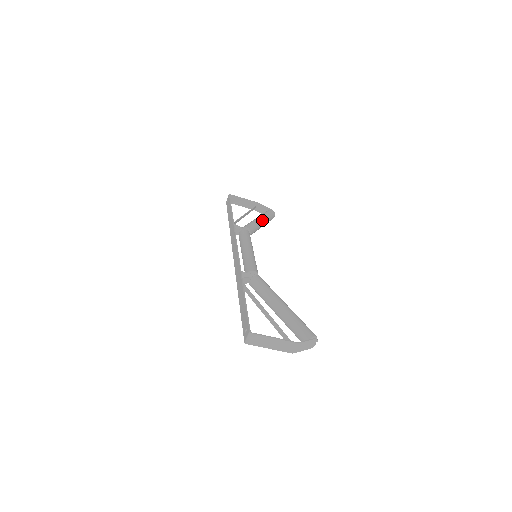
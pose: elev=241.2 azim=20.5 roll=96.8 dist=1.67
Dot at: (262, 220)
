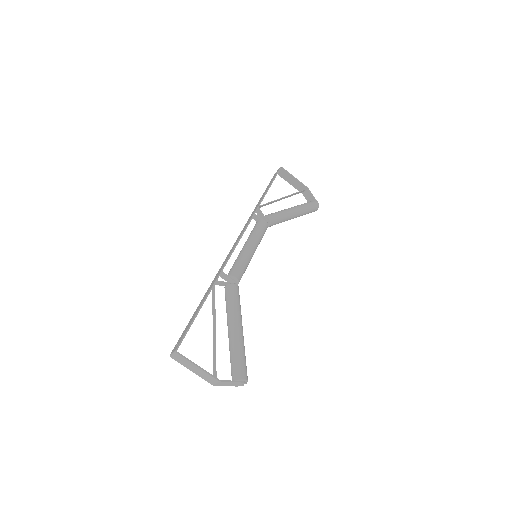
Dot at: (295, 213)
